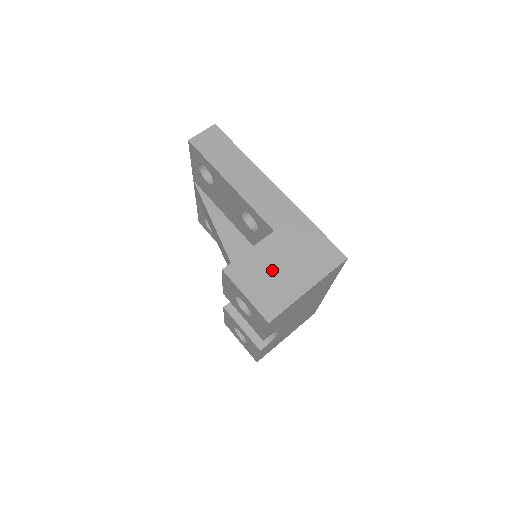
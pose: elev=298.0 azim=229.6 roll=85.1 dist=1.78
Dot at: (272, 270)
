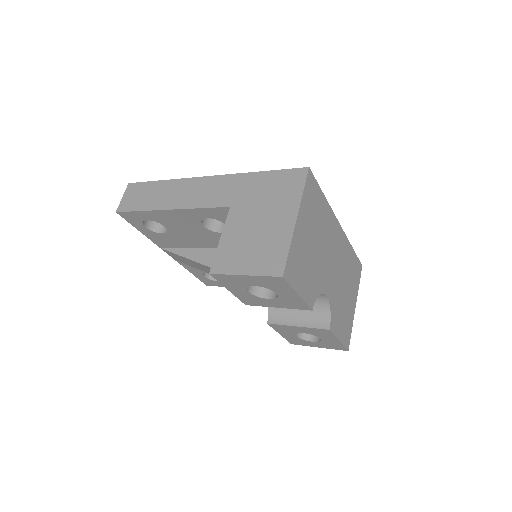
Dot at: (252, 235)
